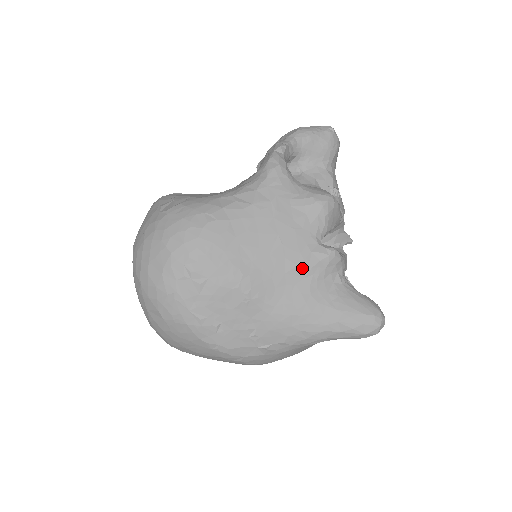
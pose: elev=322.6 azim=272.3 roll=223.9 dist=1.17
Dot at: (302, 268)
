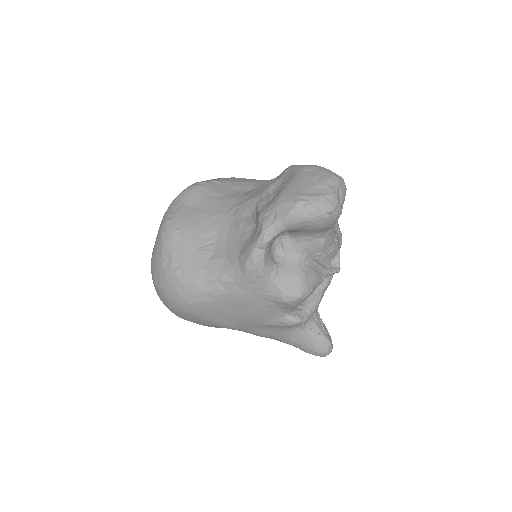
Dot at: (270, 326)
